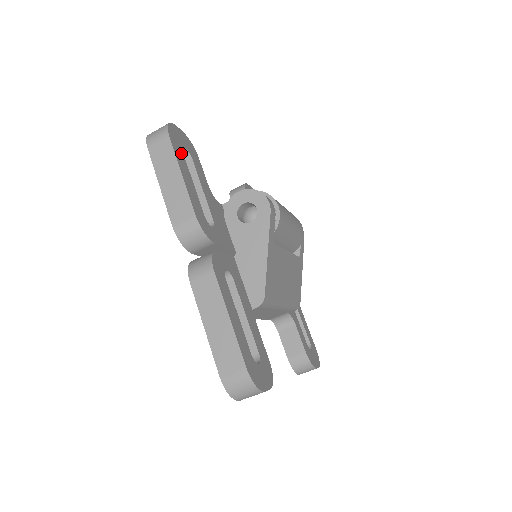
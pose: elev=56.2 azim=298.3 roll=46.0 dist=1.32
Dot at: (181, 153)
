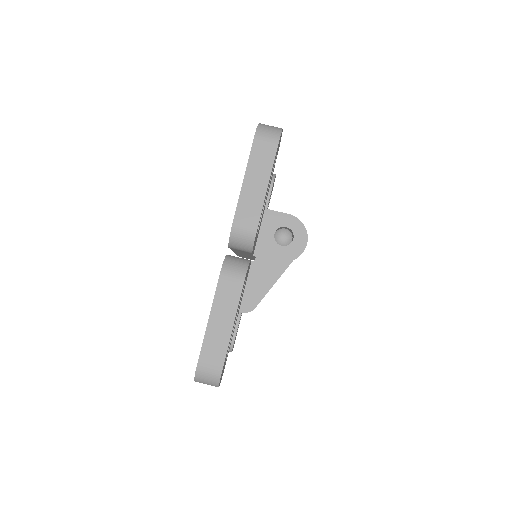
Dot at: (274, 162)
